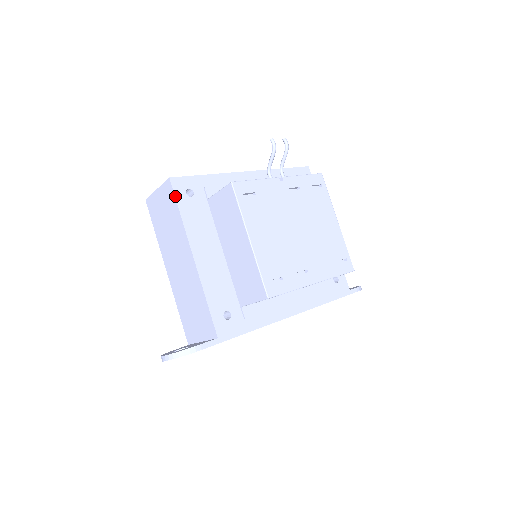
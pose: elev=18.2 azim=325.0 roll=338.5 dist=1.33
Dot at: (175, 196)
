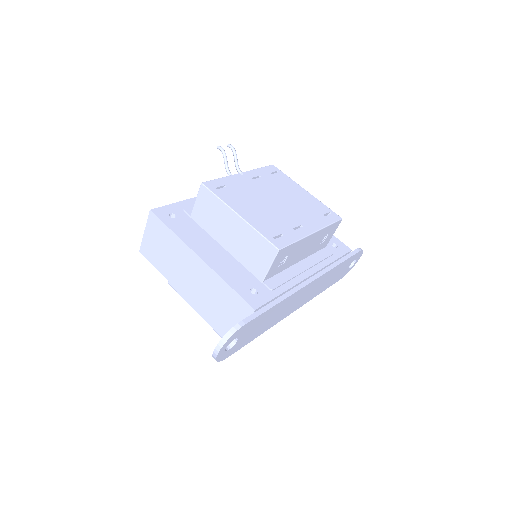
Dot at: (161, 220)
